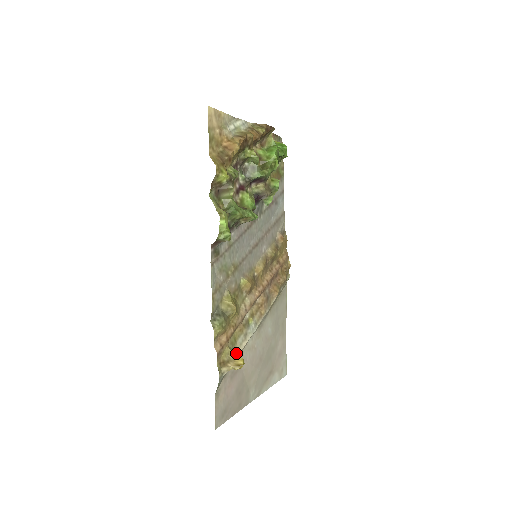
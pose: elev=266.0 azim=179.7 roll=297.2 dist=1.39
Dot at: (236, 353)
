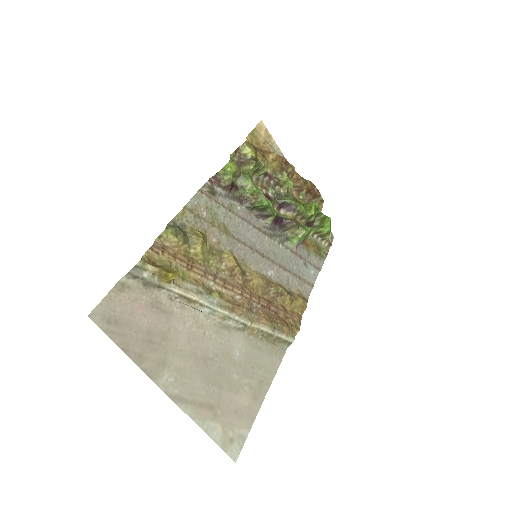
Dot at: (174, 271)
